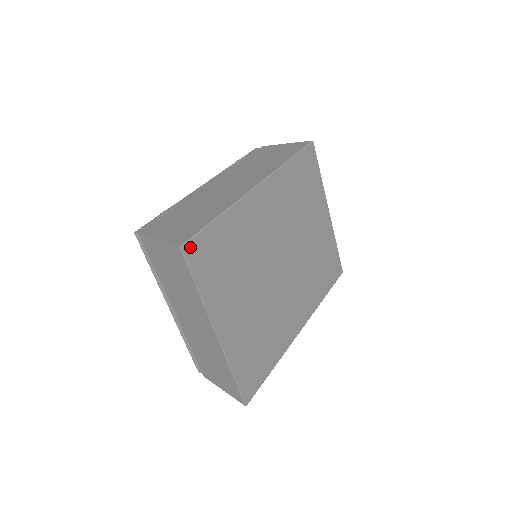
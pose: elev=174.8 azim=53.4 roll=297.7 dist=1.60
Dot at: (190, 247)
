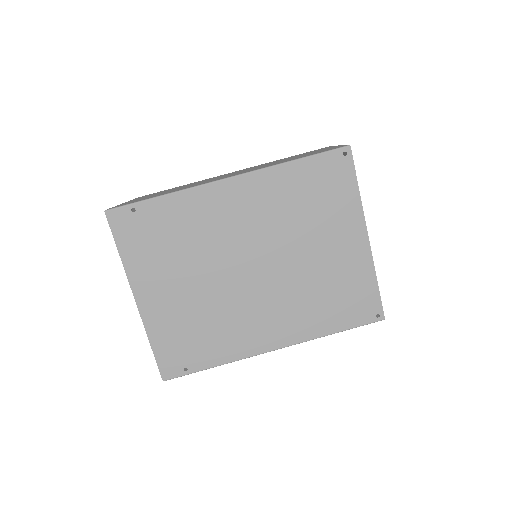
Dot at: (116, 214)
